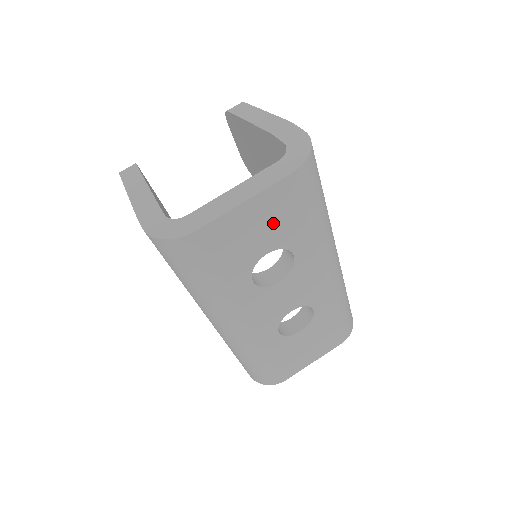
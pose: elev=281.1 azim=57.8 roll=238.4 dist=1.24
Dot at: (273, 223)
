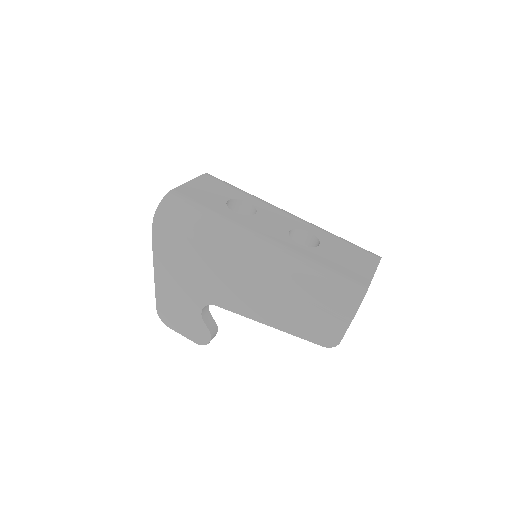
Dot at: (216, 189)
